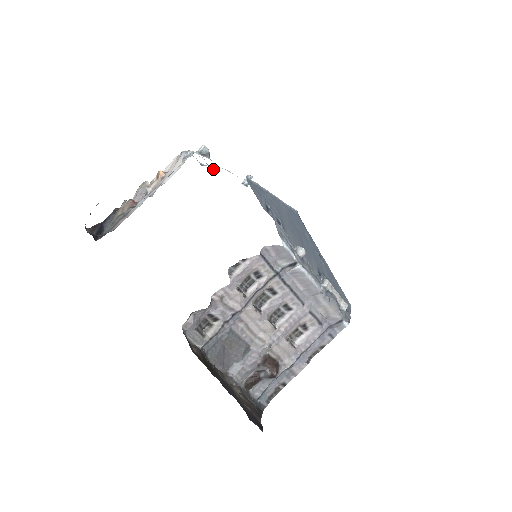
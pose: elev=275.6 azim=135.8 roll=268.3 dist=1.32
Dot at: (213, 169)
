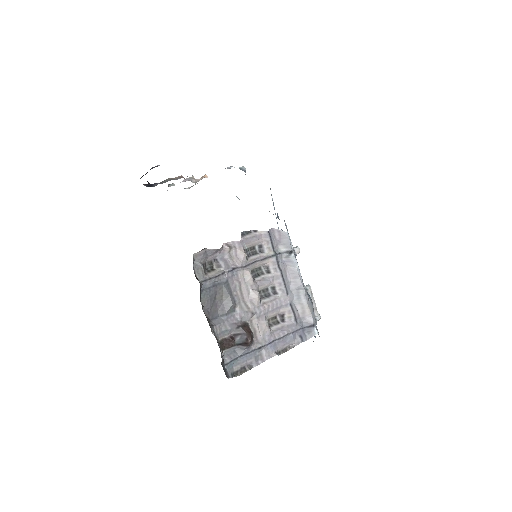
Dot at: (238, 198)
